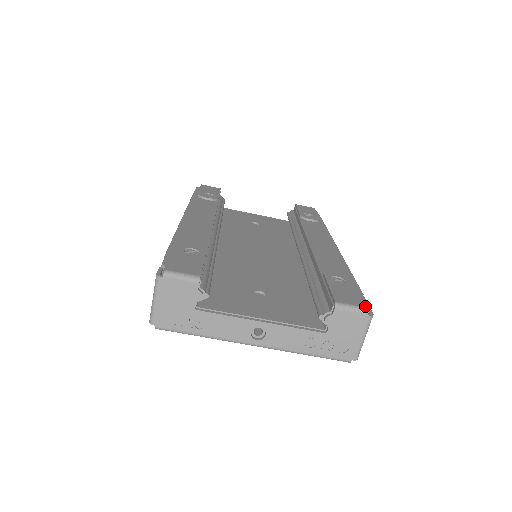
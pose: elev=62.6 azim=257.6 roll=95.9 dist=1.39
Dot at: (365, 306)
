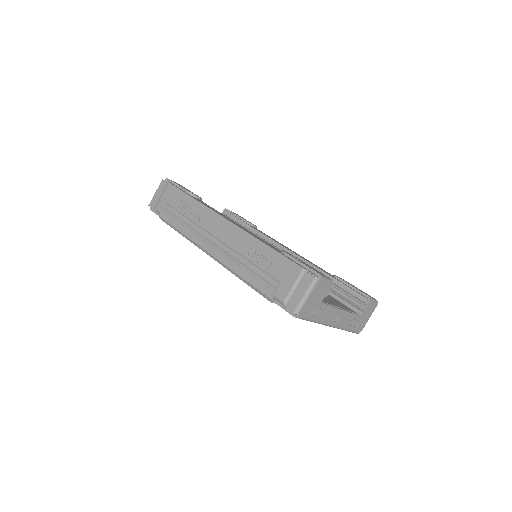
Dot at: (375, 299)
